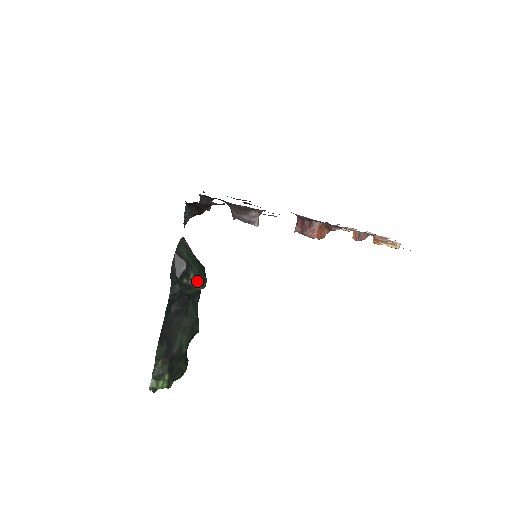
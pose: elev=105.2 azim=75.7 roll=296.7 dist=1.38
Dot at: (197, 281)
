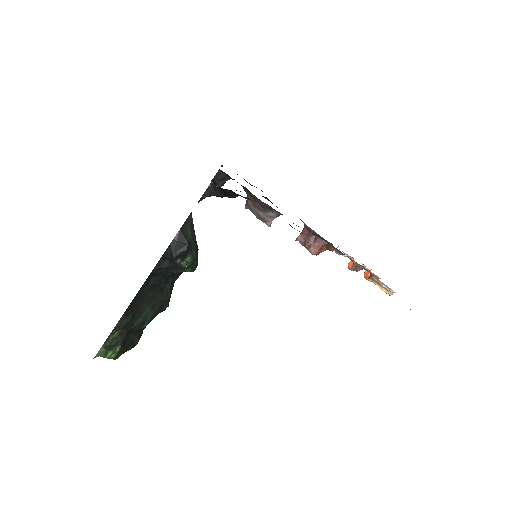
Dot at: (190, 264)
